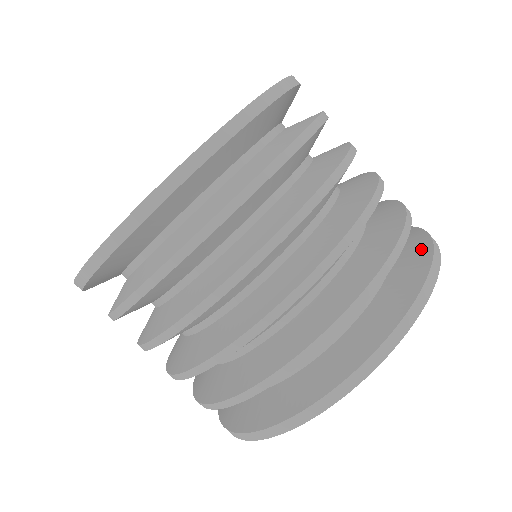
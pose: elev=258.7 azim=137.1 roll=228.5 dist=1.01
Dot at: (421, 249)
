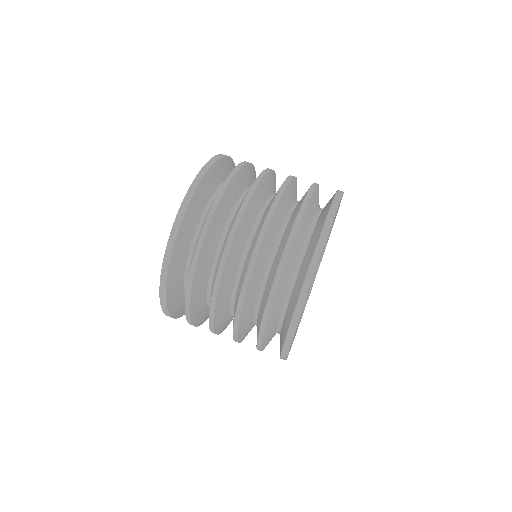
Dot at: occluded
